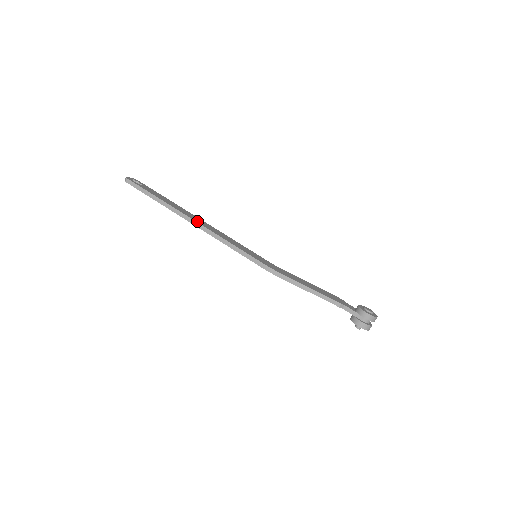
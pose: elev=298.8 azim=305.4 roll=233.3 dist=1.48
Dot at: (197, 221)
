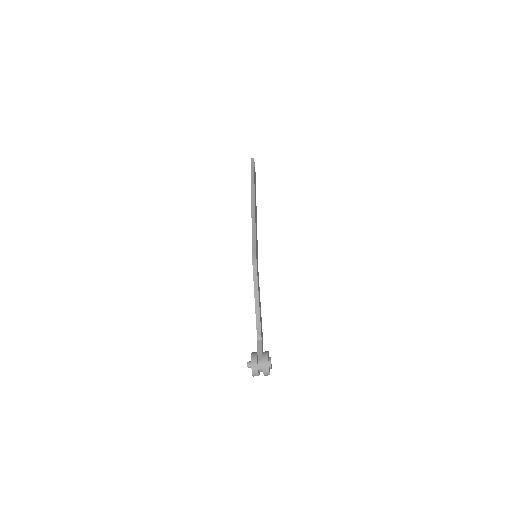
Dot at: (255, 204)
